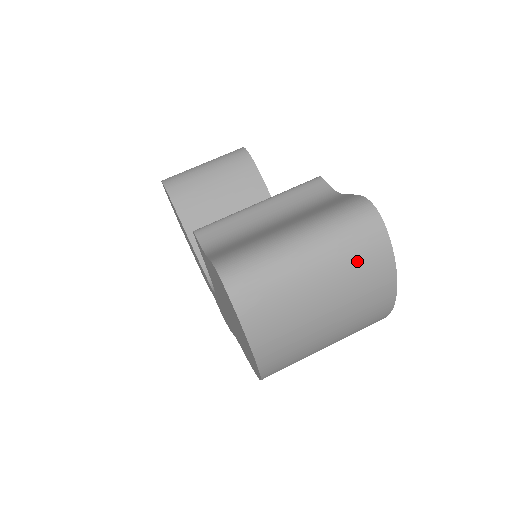
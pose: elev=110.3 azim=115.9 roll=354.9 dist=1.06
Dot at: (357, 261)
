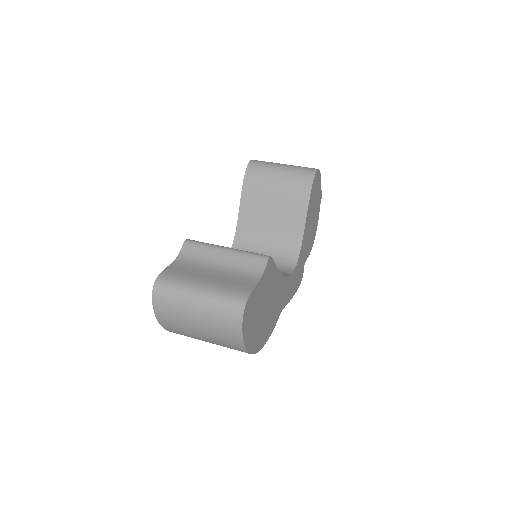
Dot at: (220, 325)
